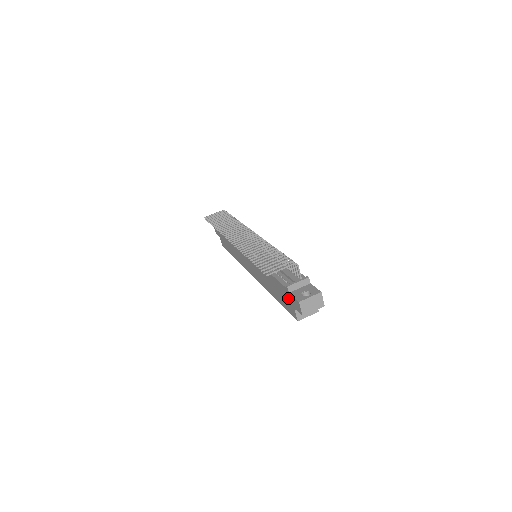
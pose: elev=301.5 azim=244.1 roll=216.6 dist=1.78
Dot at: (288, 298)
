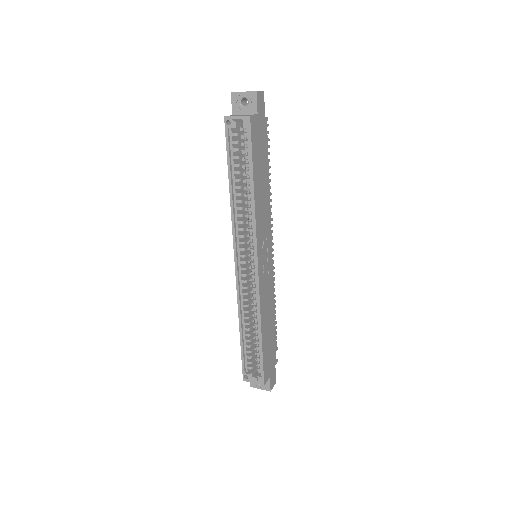
Dot at: occluded
